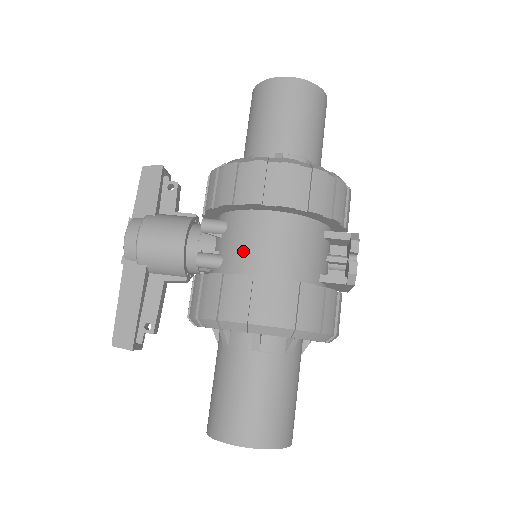
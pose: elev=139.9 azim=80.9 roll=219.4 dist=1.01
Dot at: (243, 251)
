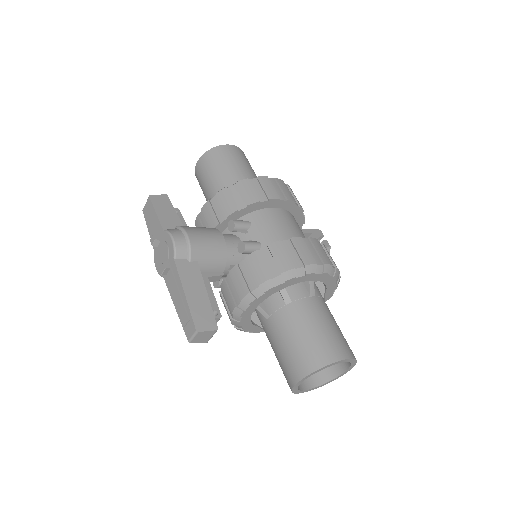
Dot at: (276, 232)
